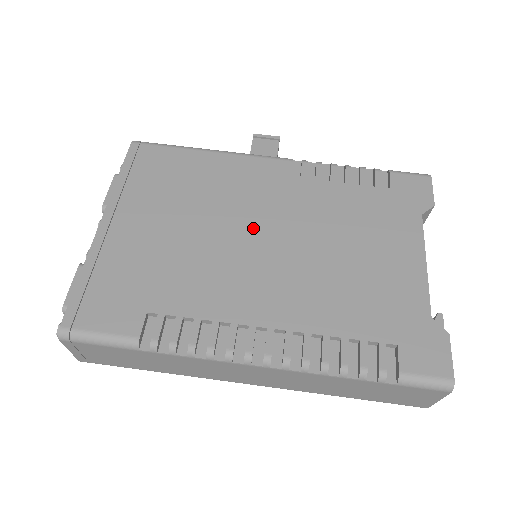
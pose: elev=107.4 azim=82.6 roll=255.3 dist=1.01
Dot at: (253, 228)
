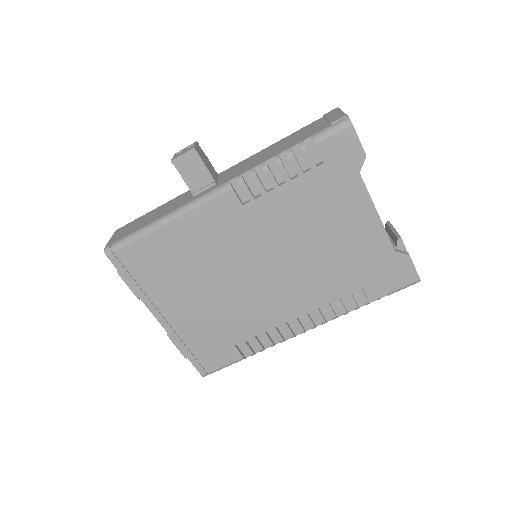
Dot at: (249, 265)
